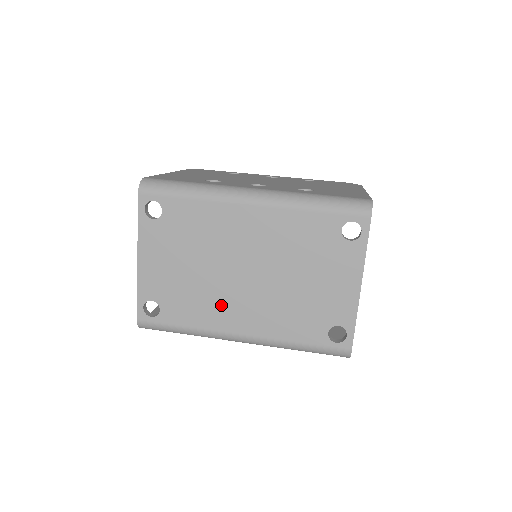
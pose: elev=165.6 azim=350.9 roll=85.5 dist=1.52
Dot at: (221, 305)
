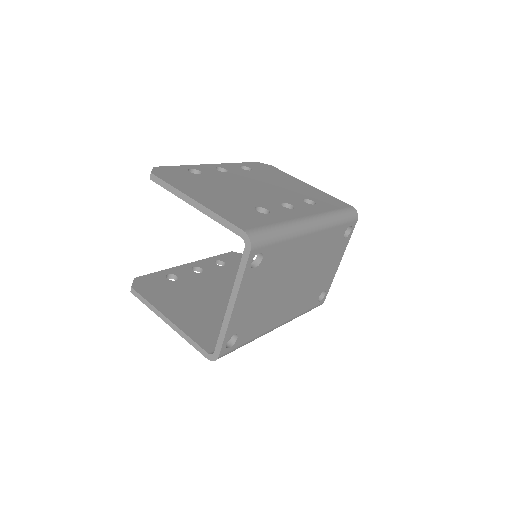
Dot at: (275, 312)
